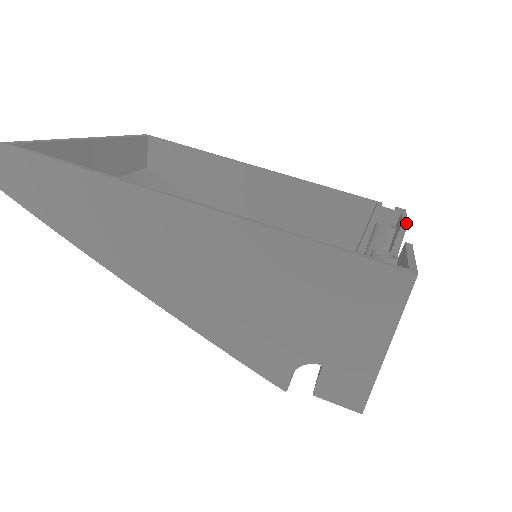
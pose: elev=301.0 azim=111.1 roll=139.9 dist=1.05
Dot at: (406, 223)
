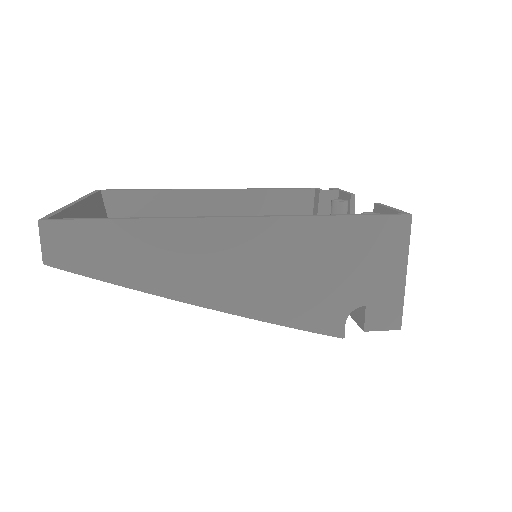
Dot at: (353, 194)
